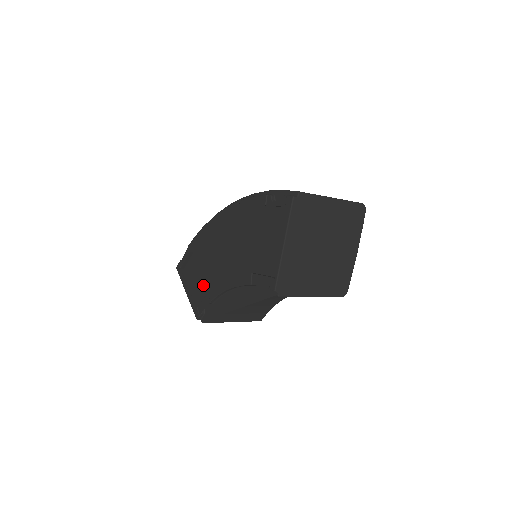
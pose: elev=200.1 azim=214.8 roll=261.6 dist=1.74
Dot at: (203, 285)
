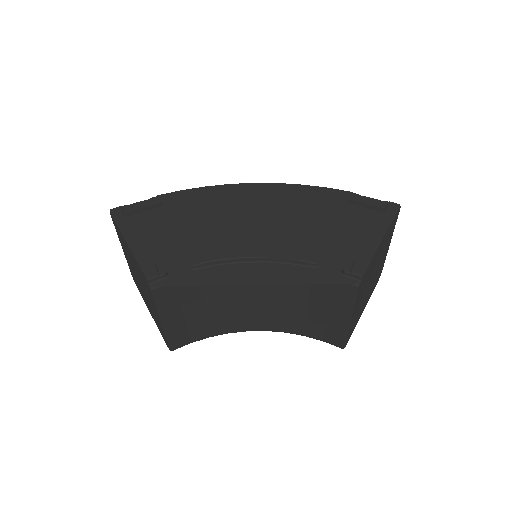
Dot at: (176, 244)
